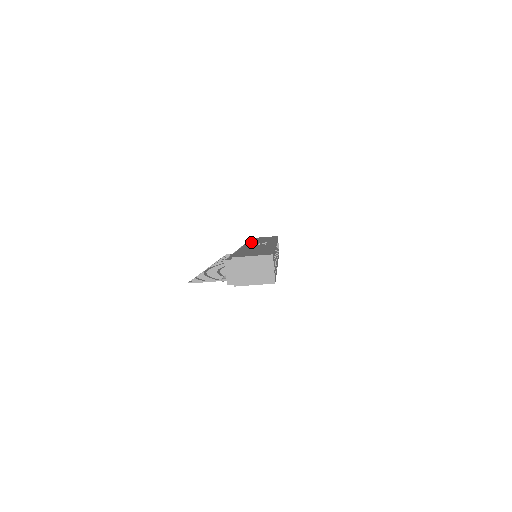
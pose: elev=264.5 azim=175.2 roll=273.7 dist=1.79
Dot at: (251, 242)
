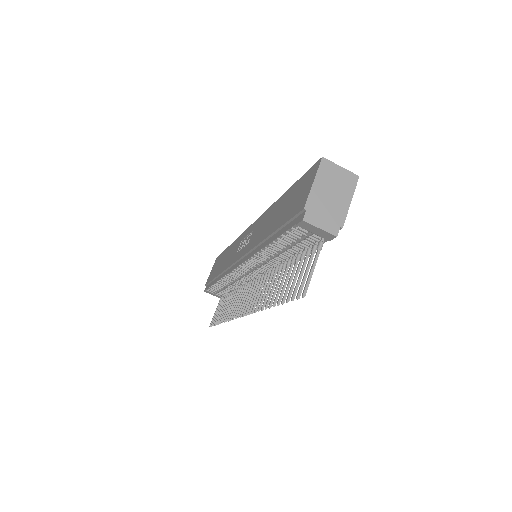
Dot at: (227, 266)
